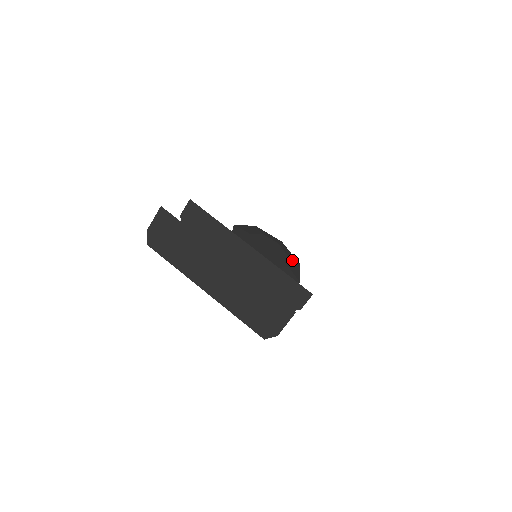
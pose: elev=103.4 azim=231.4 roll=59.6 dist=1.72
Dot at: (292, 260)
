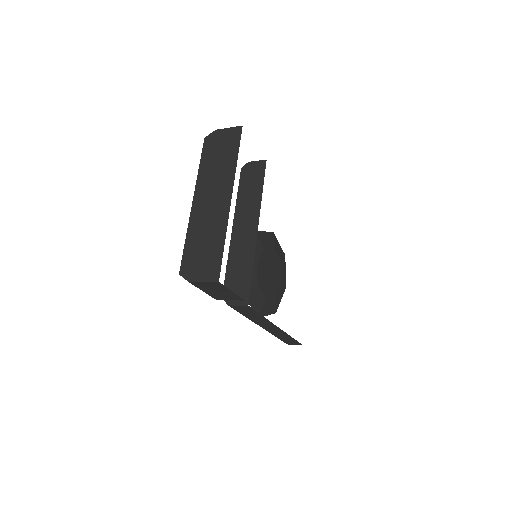
Dot at: (275, 302)
